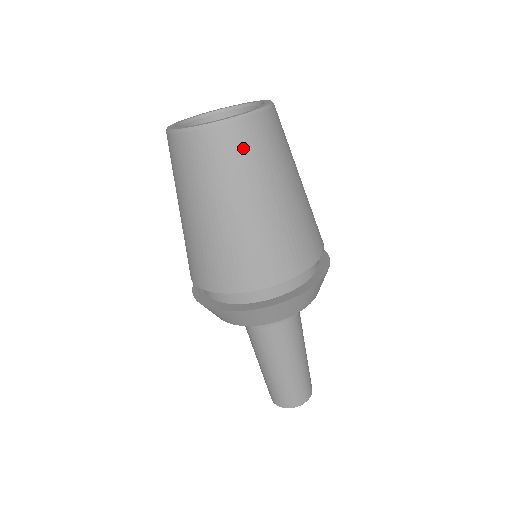
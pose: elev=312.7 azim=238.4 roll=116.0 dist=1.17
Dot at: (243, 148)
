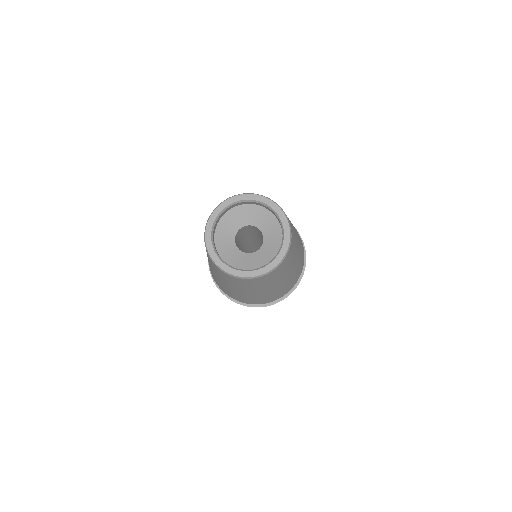
Dot at: (228, 279)
